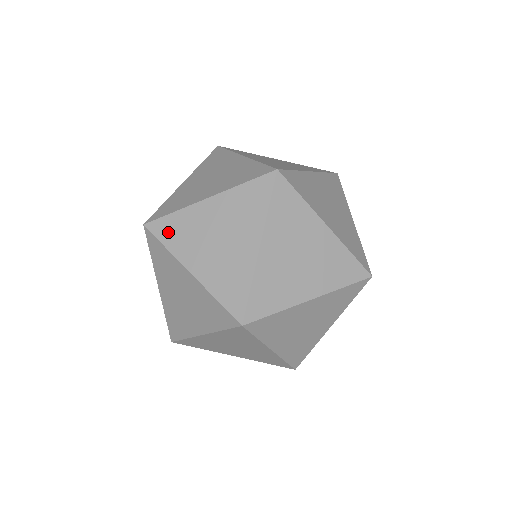
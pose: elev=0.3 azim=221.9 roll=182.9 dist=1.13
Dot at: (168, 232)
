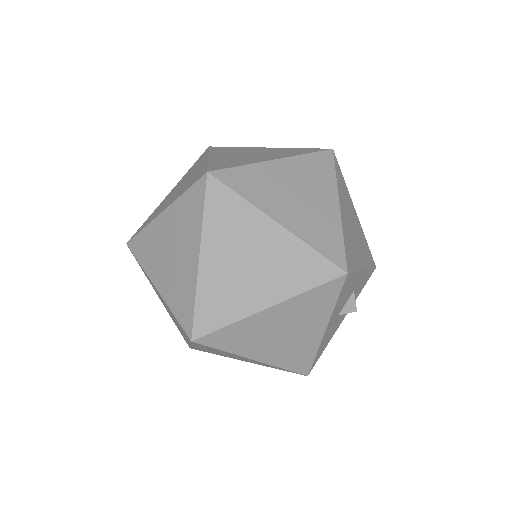
Dot at: (140, 249)
